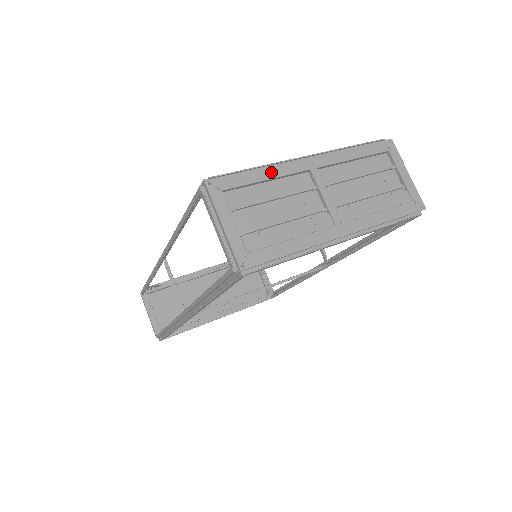
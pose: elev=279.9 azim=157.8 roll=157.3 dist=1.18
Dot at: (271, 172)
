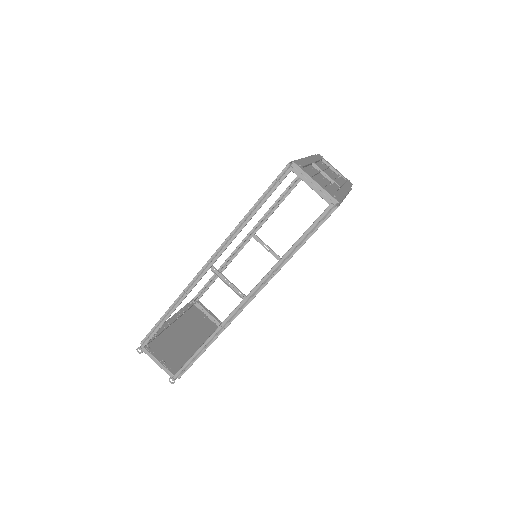
Dot at: (305, 161)
